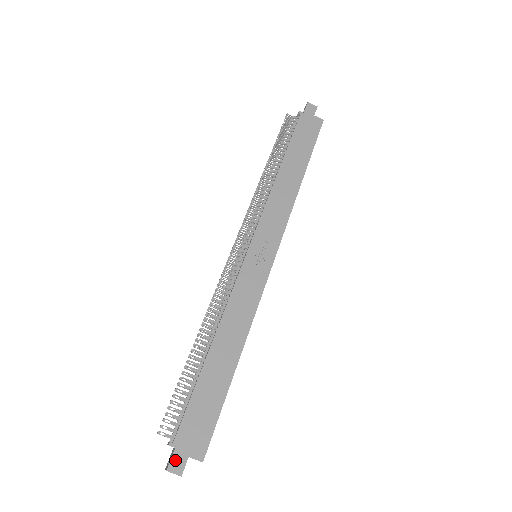
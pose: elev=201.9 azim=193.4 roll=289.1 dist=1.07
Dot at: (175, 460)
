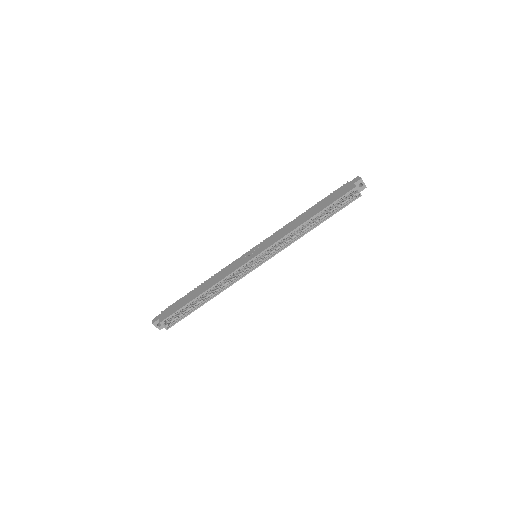
Dot at: (157, 317)
